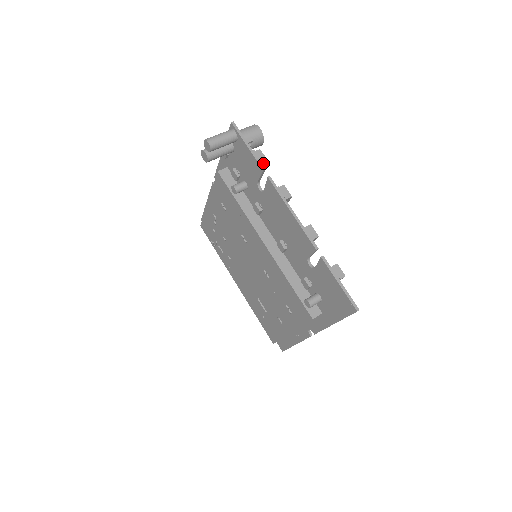
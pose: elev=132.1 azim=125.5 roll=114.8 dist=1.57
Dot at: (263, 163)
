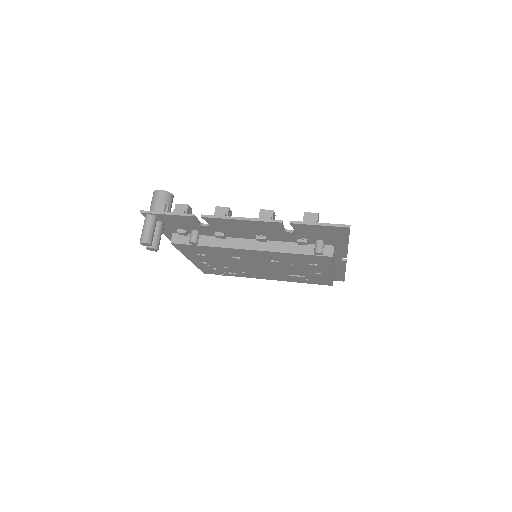
Dot at: (188, 209)
